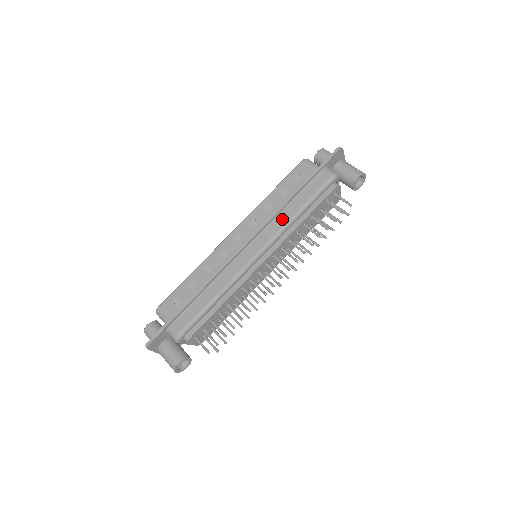
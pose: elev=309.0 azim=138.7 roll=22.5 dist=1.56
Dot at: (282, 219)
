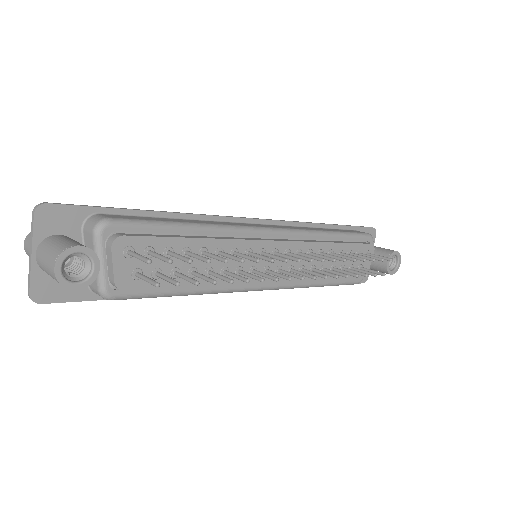
Dot at: (307, 228)
